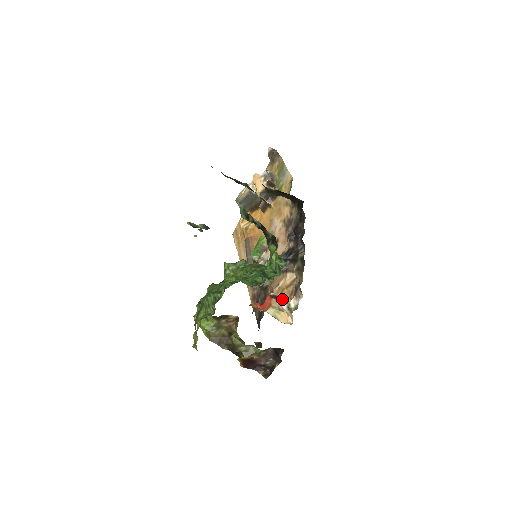
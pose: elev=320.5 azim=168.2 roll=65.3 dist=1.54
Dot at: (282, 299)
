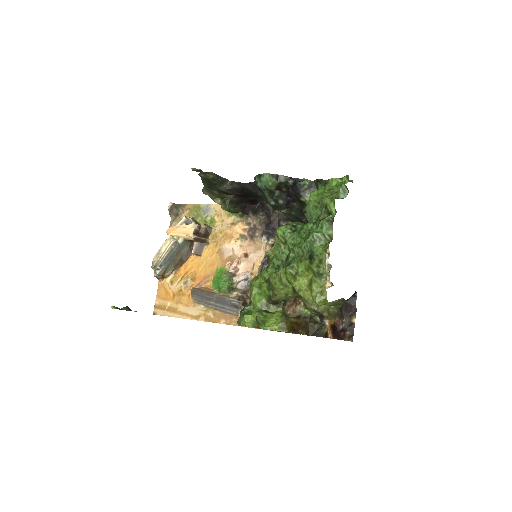
Dot at: occluded
